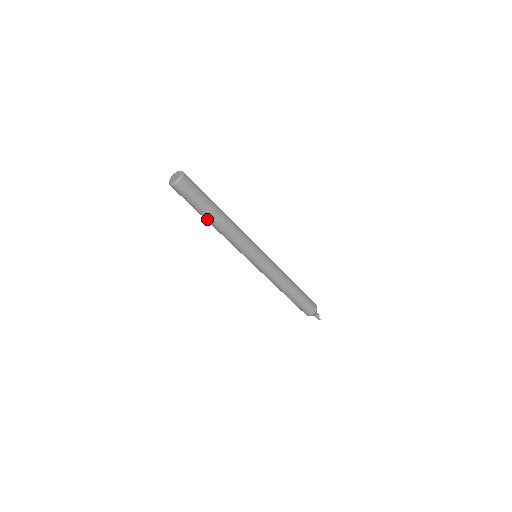
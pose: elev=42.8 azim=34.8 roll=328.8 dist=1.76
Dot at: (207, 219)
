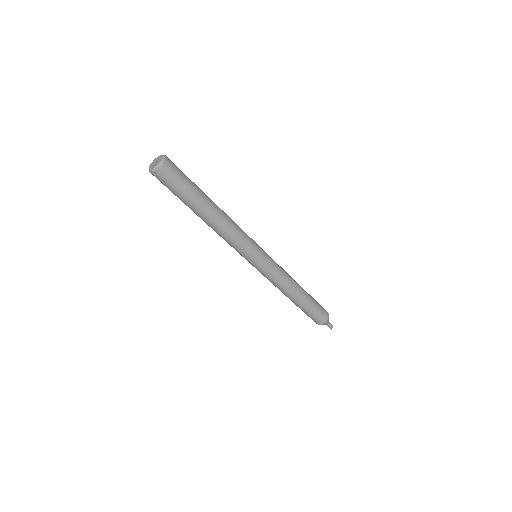
Dot at: occluded
